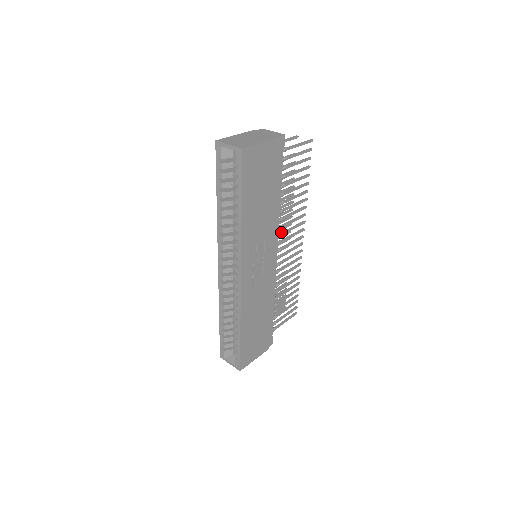
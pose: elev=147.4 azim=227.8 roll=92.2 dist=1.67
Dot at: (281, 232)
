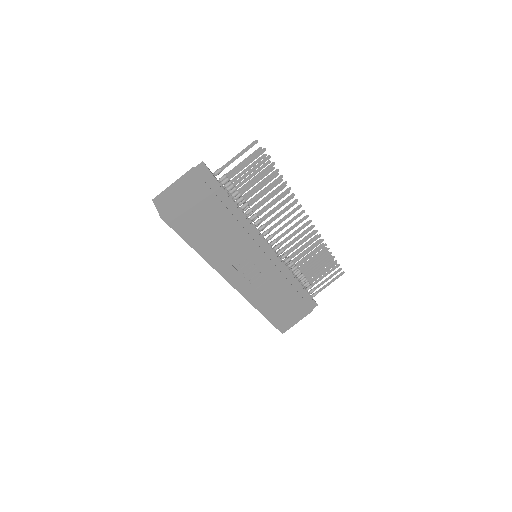
Dot at: (273, 233)
